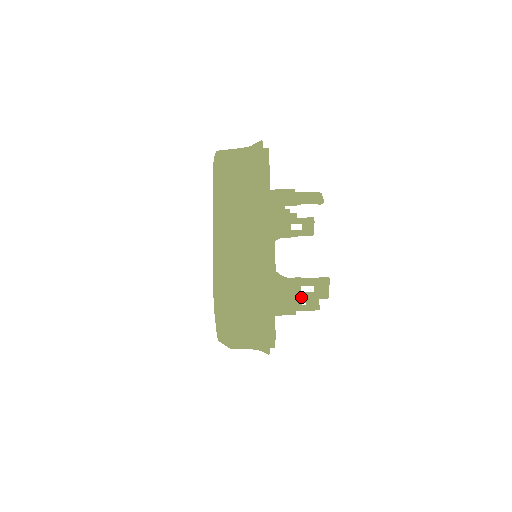
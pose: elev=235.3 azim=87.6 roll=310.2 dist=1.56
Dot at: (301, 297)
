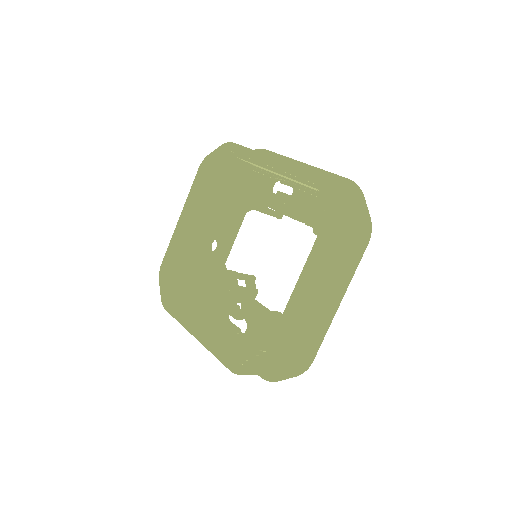
Dot at: occluded
